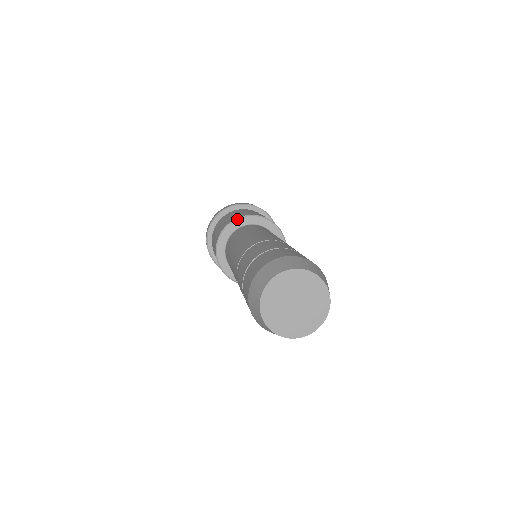
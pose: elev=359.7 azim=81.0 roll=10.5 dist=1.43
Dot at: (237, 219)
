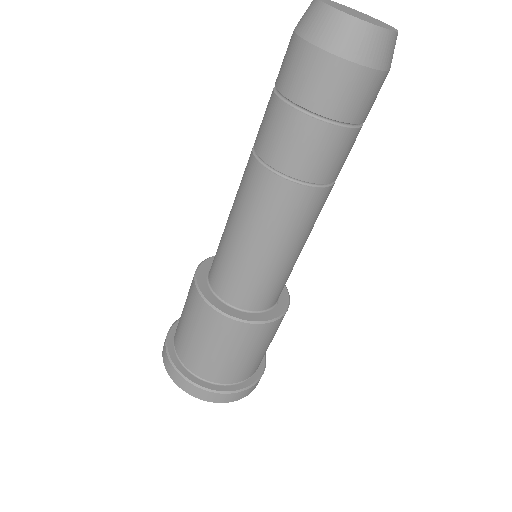
Dot at: (212, 256)
